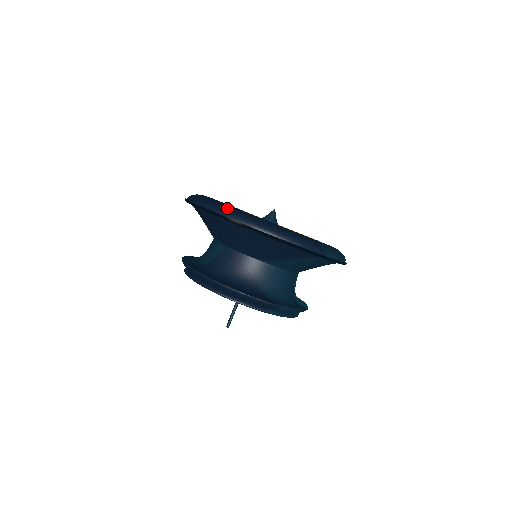
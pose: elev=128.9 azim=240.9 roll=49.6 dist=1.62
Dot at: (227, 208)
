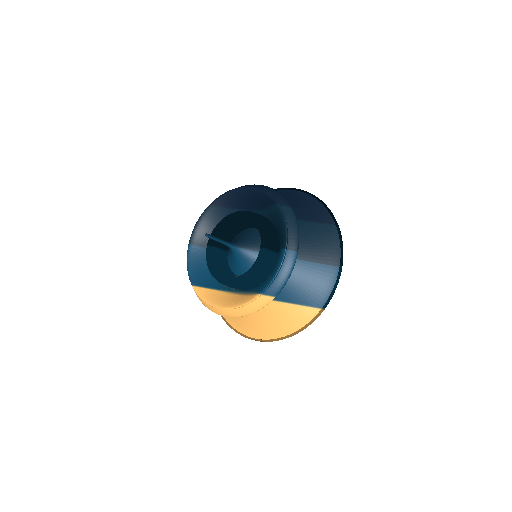
Dot at: occluded
